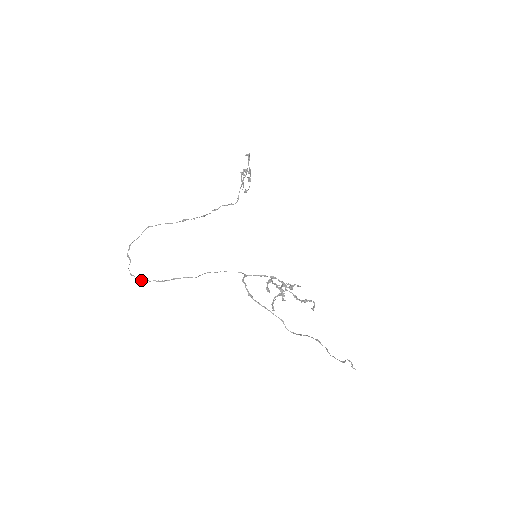
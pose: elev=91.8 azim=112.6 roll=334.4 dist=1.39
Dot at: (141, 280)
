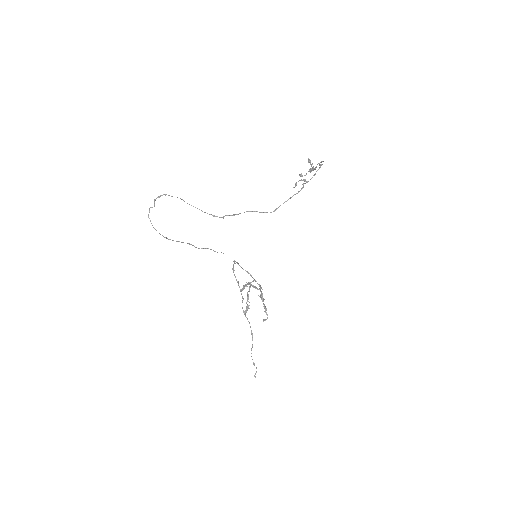
Dot at: (153, 227)
